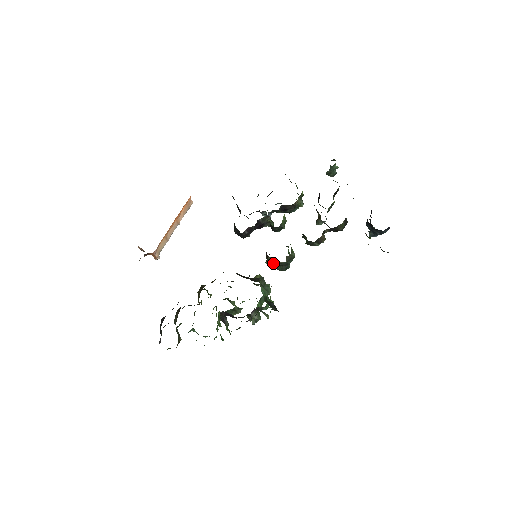
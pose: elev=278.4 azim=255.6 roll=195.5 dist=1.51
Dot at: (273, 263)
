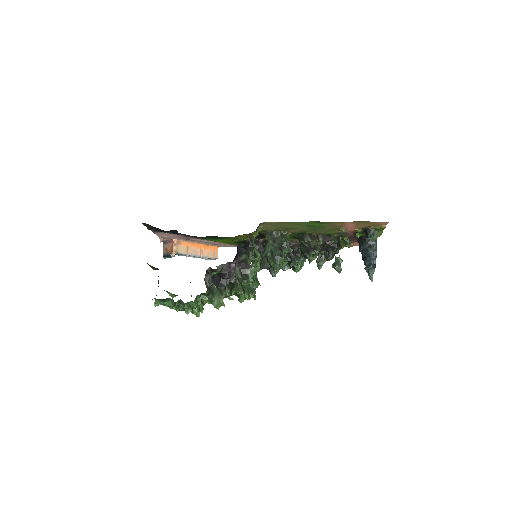
Dot at: (269, 246)
